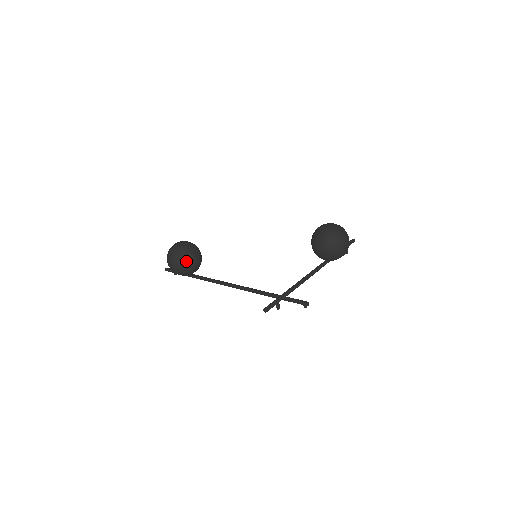
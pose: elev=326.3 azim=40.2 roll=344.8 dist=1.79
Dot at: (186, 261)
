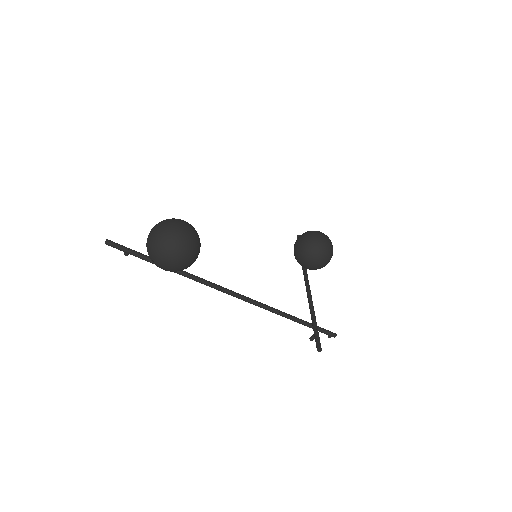
Dot at: (195, 259)
